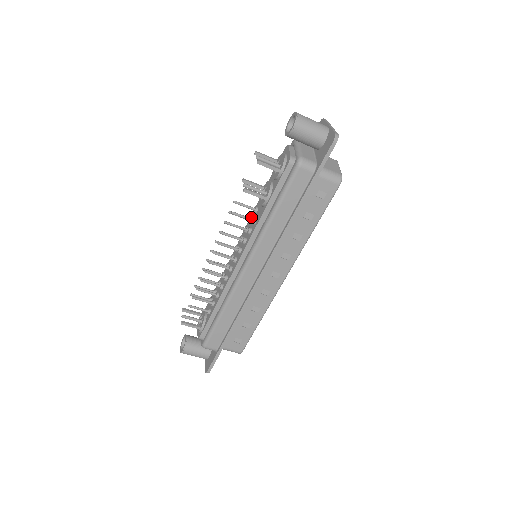
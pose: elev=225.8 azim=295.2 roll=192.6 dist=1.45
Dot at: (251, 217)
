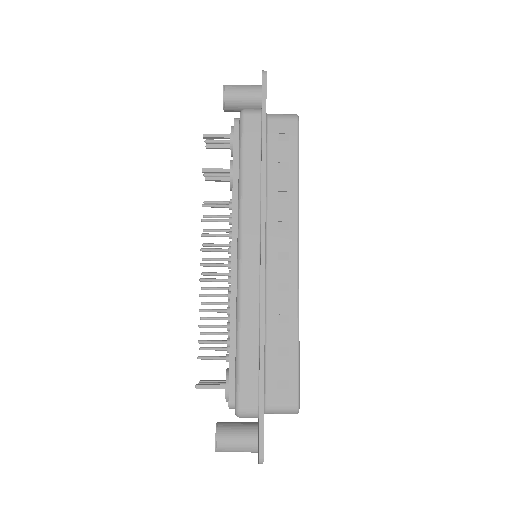
Dot at: (230, 213)
